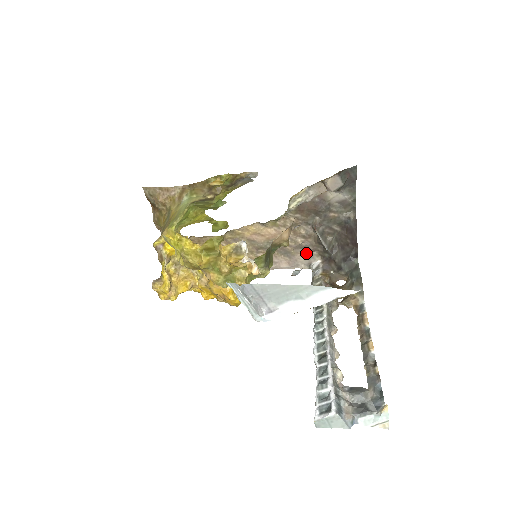
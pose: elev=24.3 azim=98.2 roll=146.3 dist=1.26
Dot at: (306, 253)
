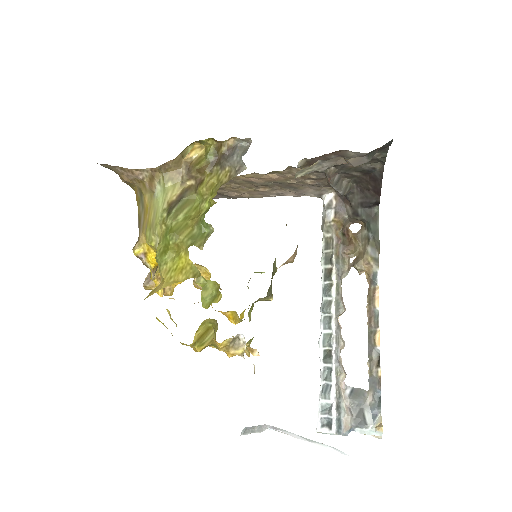
Dot at: (316, 188)
